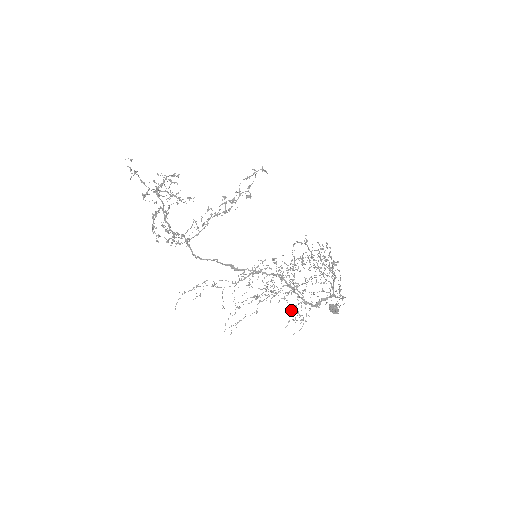
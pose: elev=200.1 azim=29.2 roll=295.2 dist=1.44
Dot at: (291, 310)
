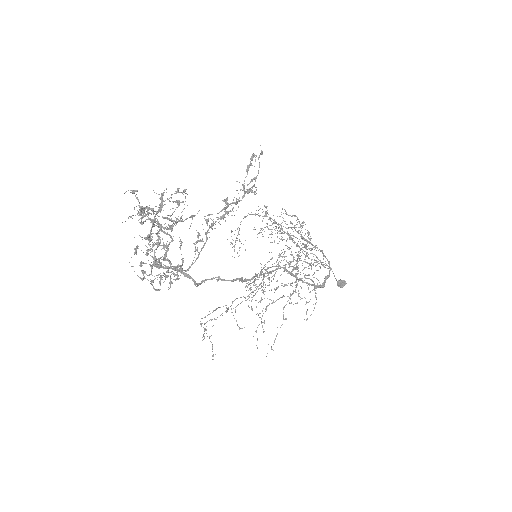
Dot at: occluded
